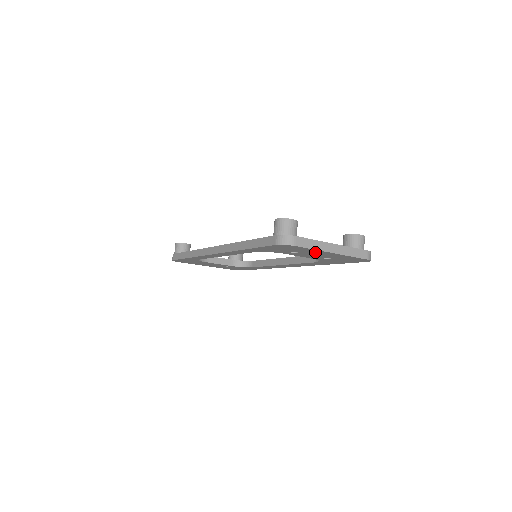
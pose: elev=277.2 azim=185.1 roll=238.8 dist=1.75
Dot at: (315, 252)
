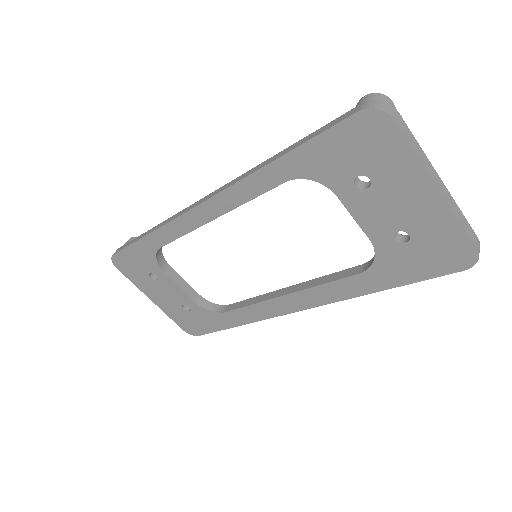
Dot at: (405, 182)
